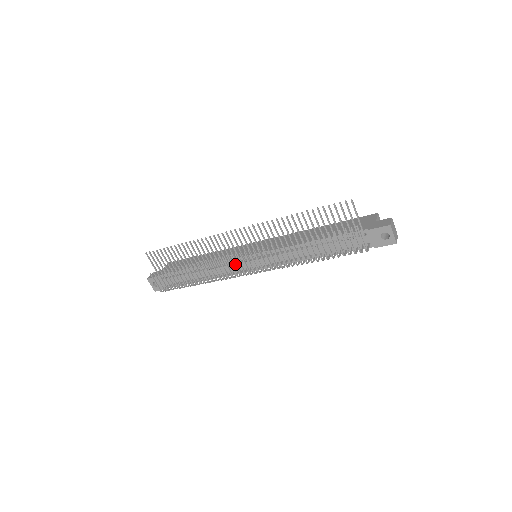
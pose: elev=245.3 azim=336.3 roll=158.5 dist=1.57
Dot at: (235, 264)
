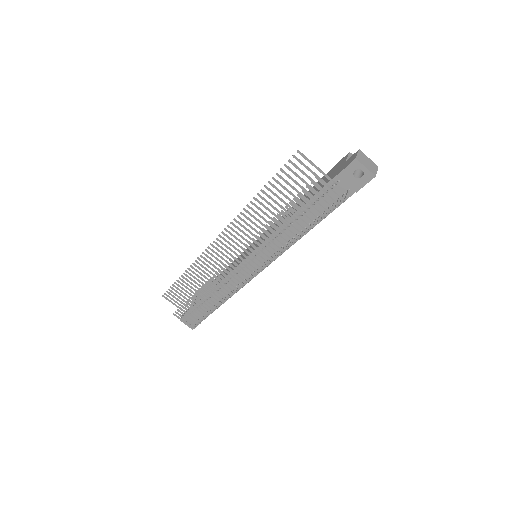
Dot at: (233, 273)
